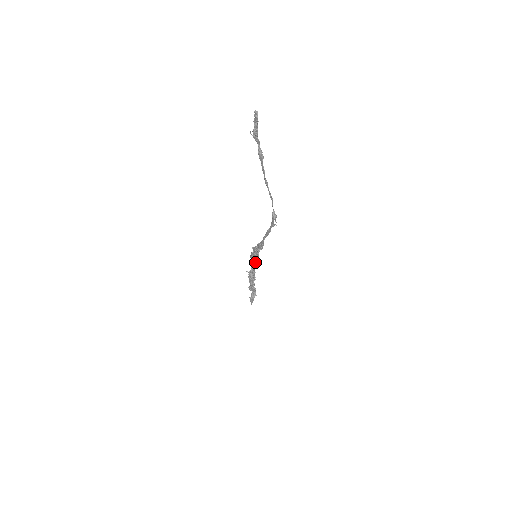
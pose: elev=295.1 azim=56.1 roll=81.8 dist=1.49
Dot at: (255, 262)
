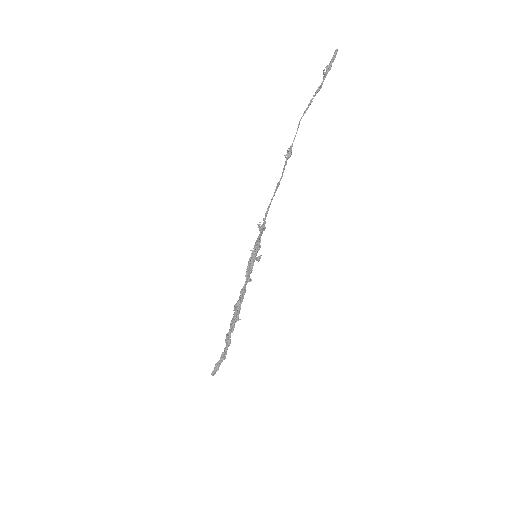
Dot at: (250, 265)
